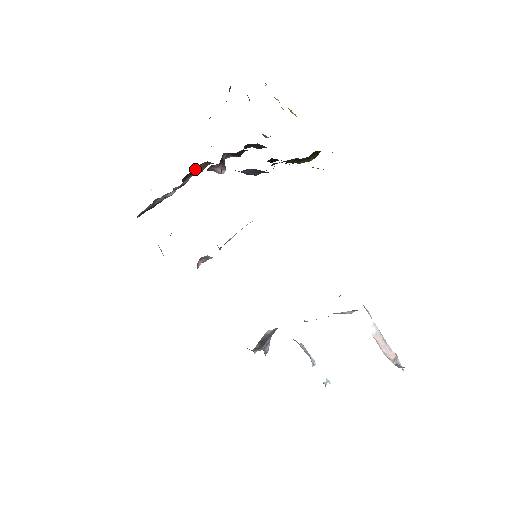
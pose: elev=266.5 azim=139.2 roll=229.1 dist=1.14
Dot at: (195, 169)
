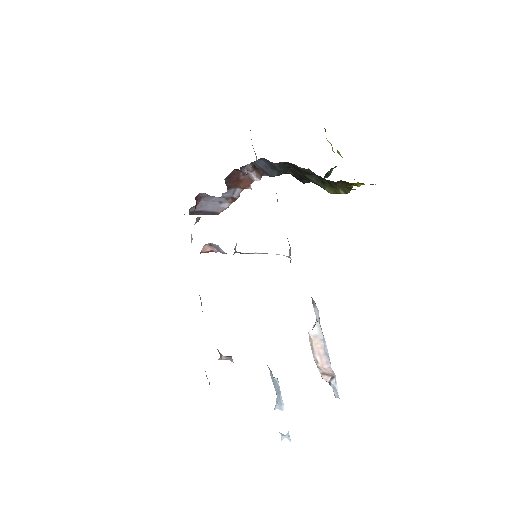
Dot at: (237, 174)
